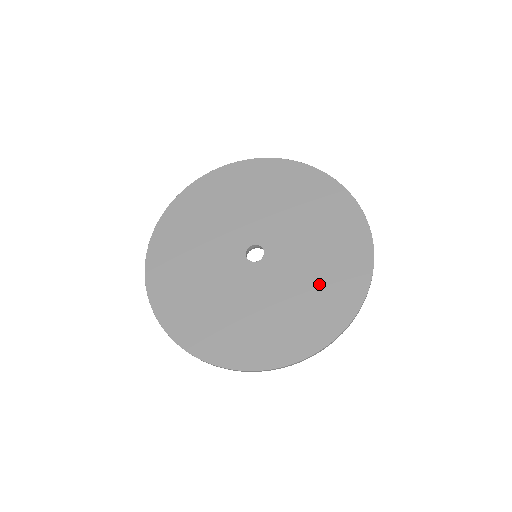
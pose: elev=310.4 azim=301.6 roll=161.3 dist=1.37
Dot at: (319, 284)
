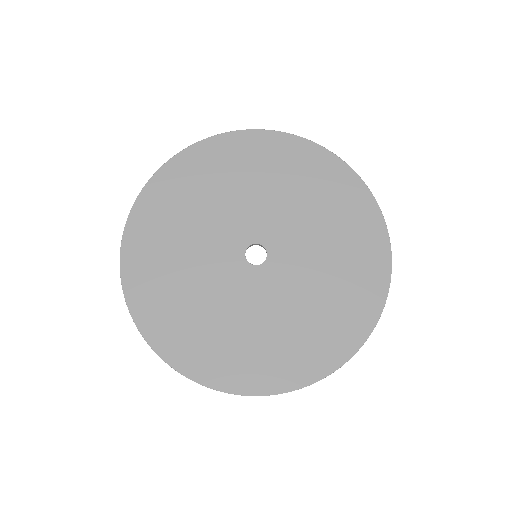
Dot at: (340, 256)
